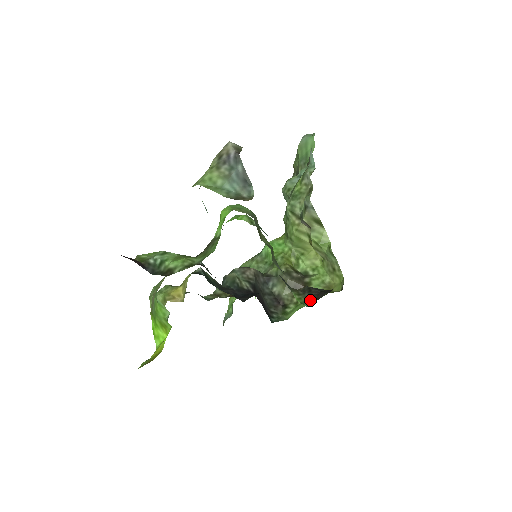
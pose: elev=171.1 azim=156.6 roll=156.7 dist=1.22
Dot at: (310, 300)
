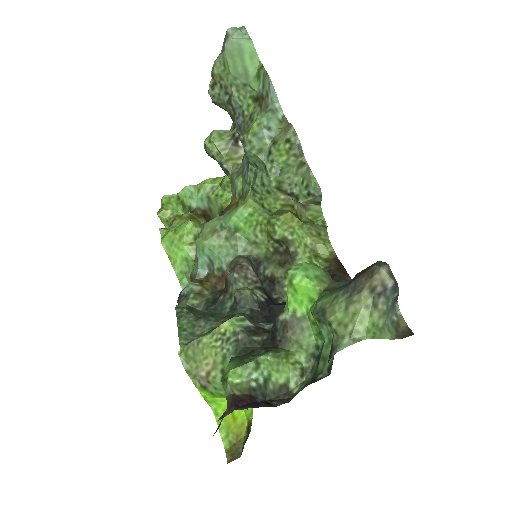
Dot at: occluded
